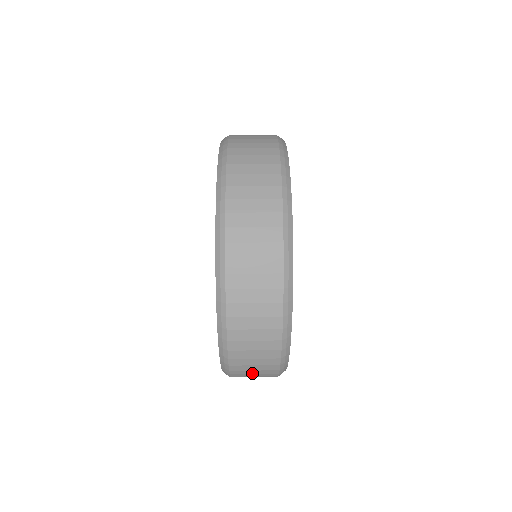
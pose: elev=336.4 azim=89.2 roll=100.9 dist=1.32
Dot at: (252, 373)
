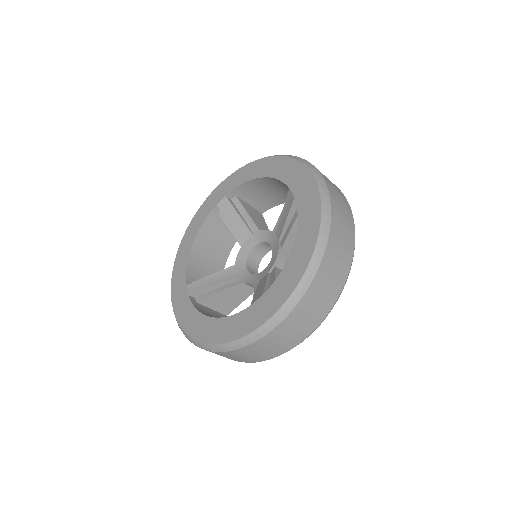
Dot at: (243, 356)
